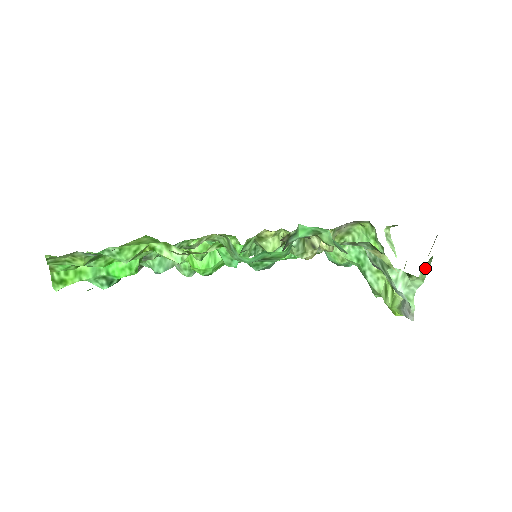
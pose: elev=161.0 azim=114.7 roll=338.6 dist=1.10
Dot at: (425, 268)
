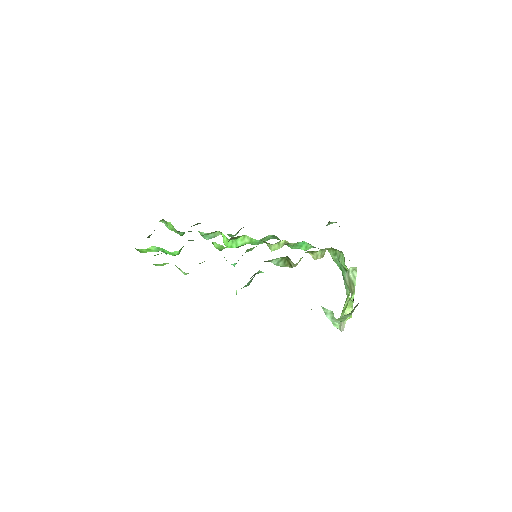
Dot at: (343, 317)
